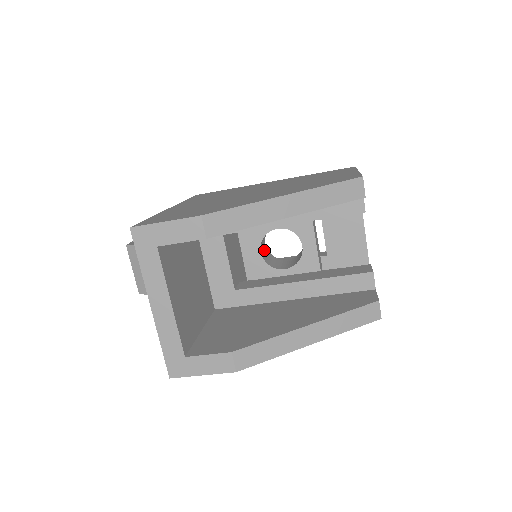
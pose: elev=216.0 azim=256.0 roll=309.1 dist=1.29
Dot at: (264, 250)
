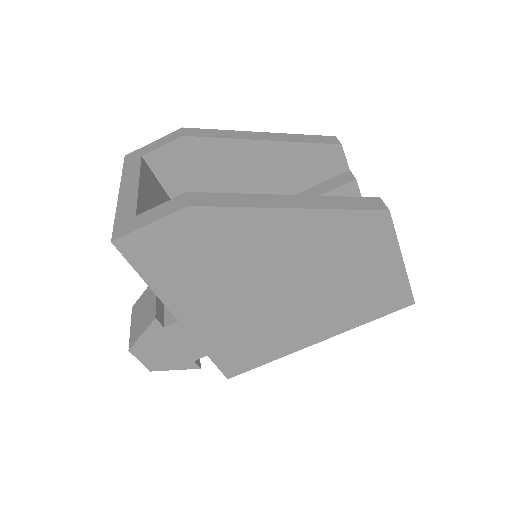
Dot at: occluded
